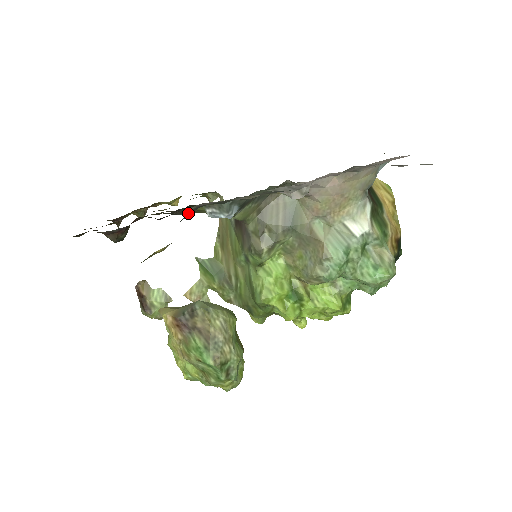
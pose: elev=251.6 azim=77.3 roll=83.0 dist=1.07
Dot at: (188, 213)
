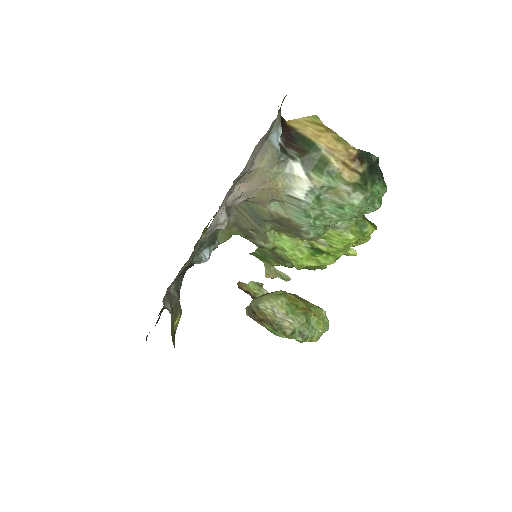
Dot at: (176, 286)
